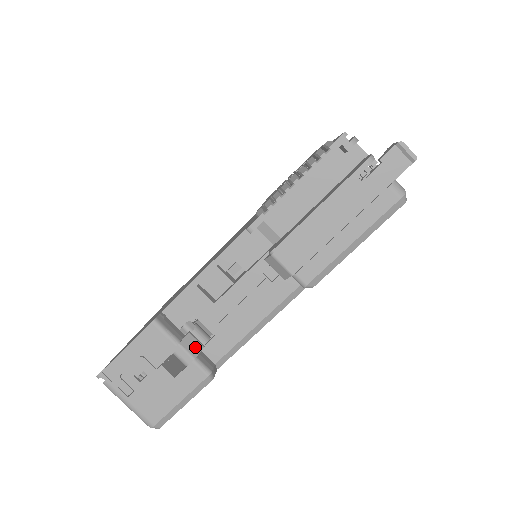
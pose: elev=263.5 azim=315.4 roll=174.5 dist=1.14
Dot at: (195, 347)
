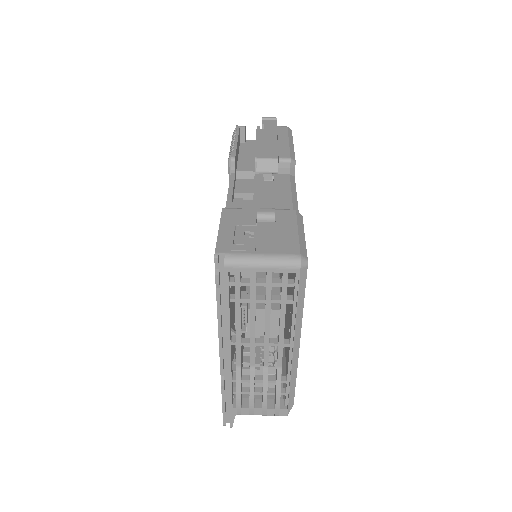
Dot at: occluded
